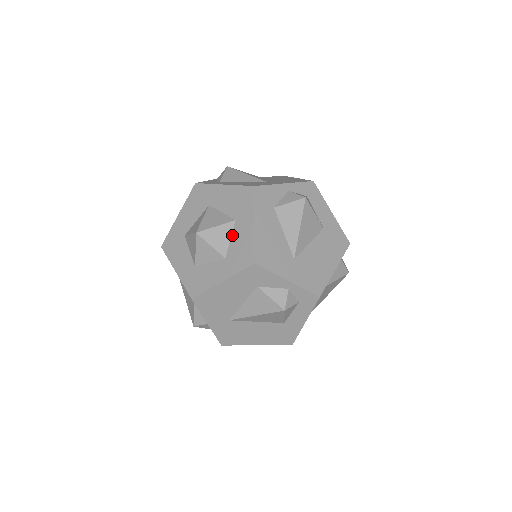
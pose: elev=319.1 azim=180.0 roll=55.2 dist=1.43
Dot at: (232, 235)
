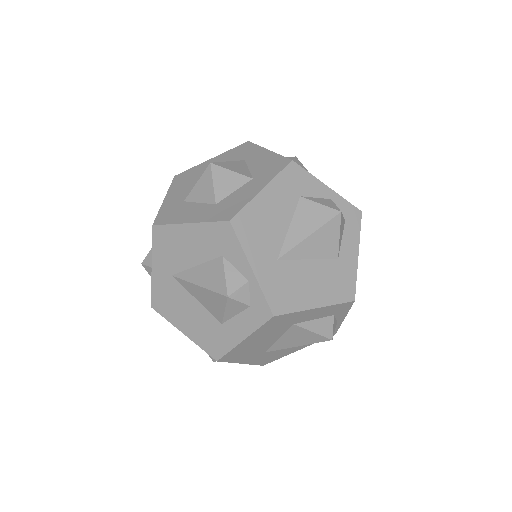
Dot at: (248, 166)
